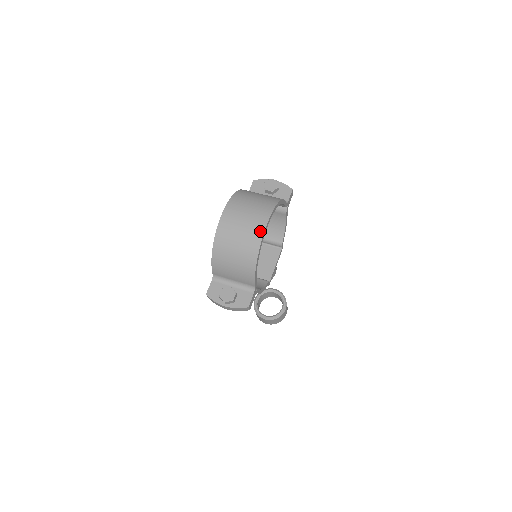
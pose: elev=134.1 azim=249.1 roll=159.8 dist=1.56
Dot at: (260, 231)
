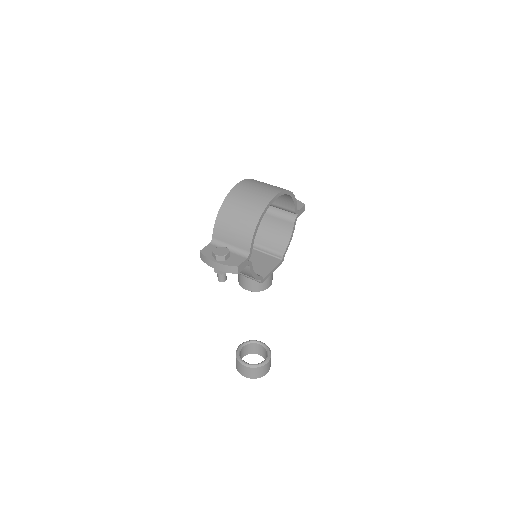
Dot at: (269, 198)
